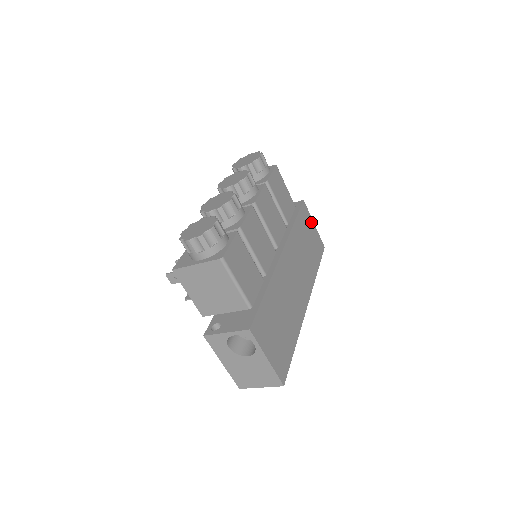
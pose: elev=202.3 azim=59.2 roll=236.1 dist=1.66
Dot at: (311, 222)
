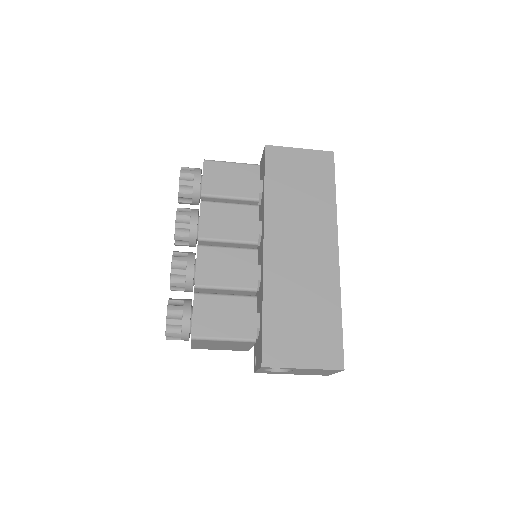
Dot at: (292, 153)
